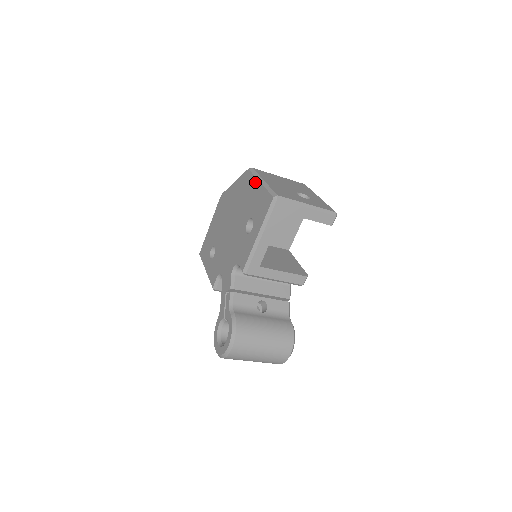
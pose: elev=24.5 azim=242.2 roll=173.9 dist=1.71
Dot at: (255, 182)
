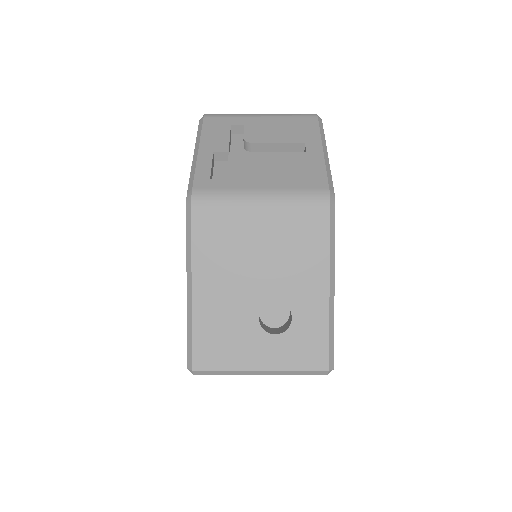
Dot at: (187, 264)
